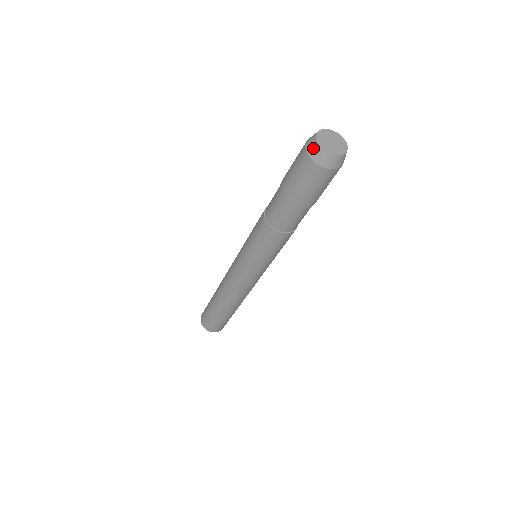
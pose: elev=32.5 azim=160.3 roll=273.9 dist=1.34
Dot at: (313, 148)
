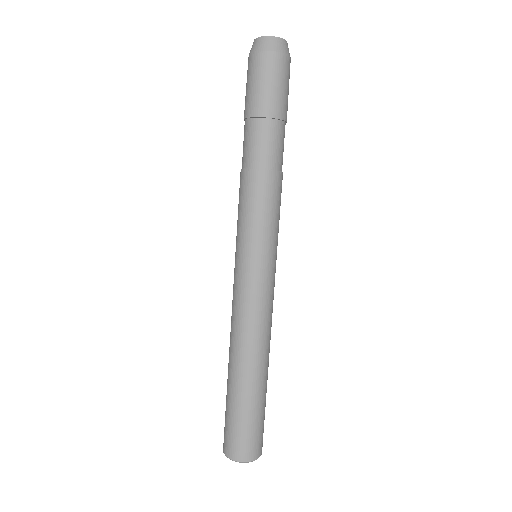
Dot at: occluded
